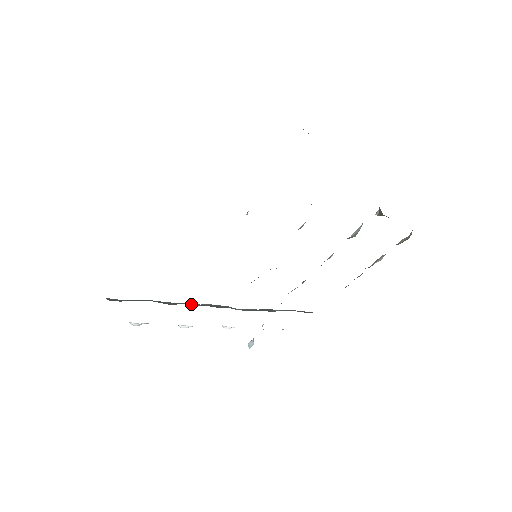
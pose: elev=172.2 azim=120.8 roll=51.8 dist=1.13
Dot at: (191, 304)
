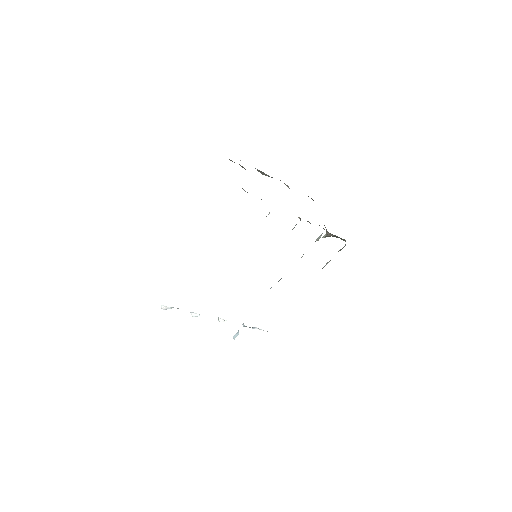
Dot at: occluded
